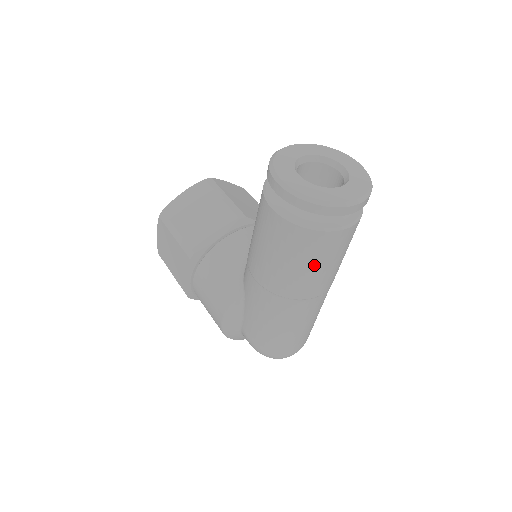
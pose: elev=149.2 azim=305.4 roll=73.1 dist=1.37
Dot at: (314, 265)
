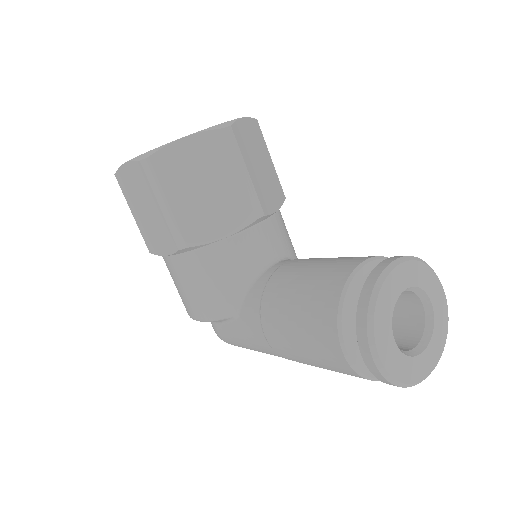
Dot at: occluded
